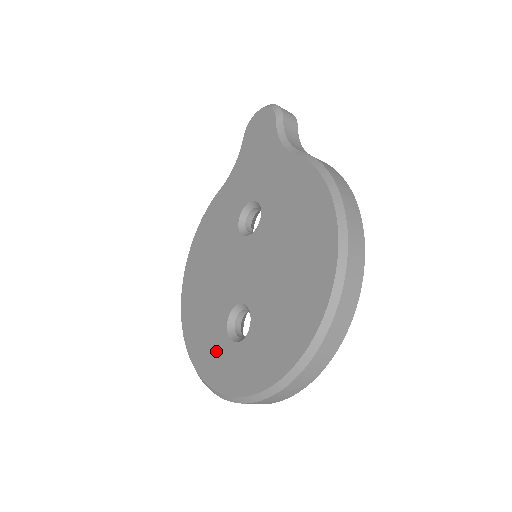
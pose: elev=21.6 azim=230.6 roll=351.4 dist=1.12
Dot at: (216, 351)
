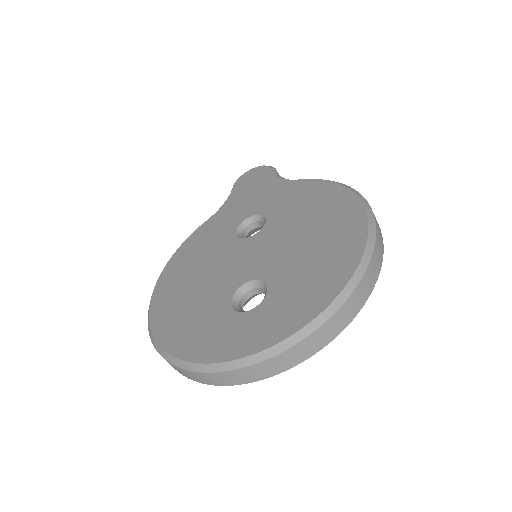
Dot at: (216, 329)
